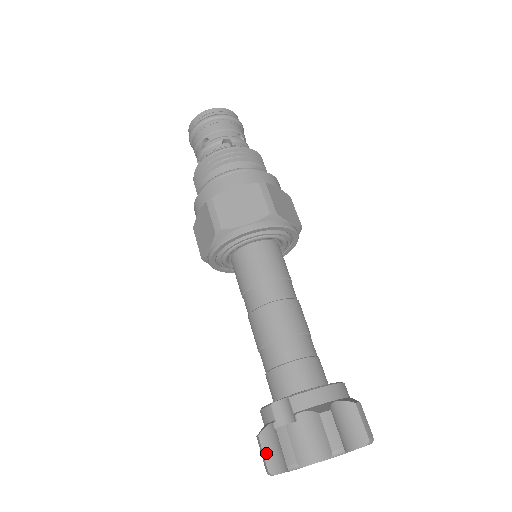
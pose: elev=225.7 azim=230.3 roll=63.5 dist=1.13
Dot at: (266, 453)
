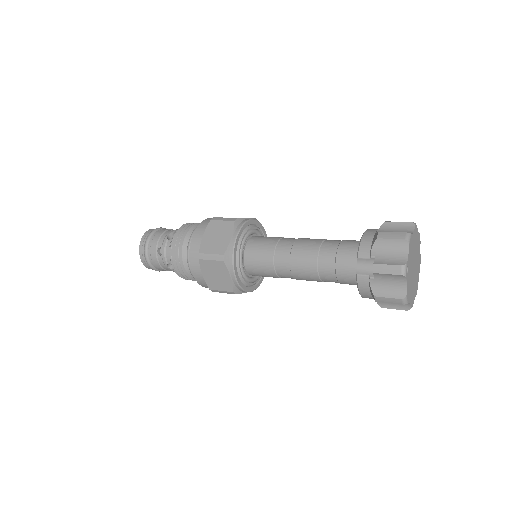
Dot at: (389, 295)
